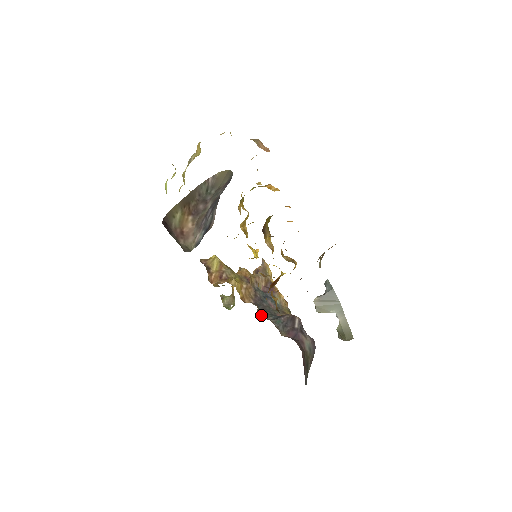
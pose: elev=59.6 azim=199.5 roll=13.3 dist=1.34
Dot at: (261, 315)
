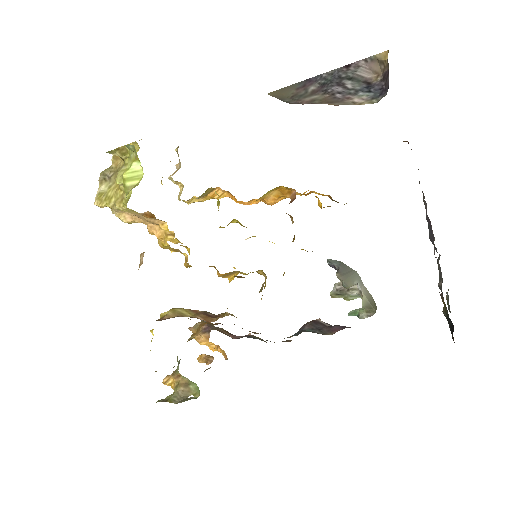
Dot at: occluded
